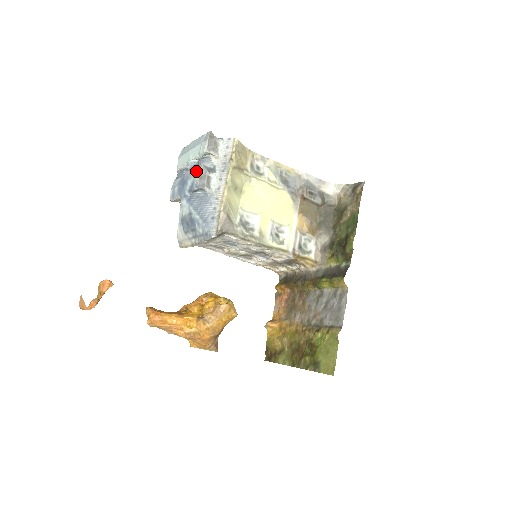
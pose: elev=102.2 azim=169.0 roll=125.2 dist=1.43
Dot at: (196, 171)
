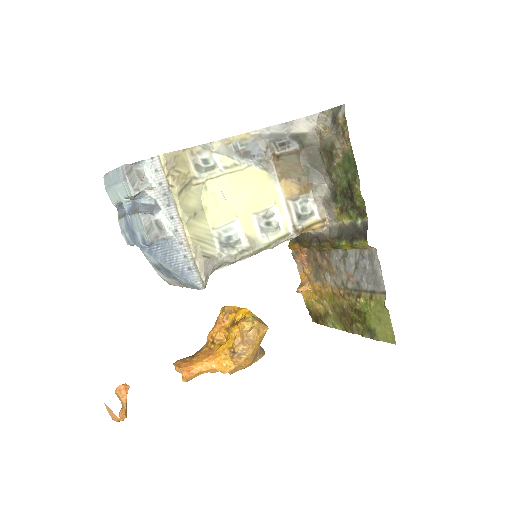
Dot at: (138, 223)
